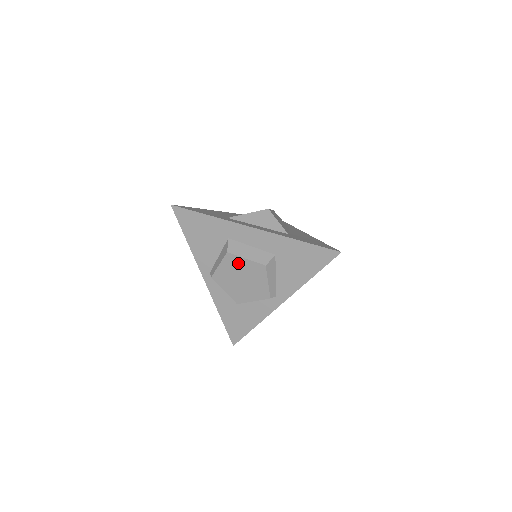
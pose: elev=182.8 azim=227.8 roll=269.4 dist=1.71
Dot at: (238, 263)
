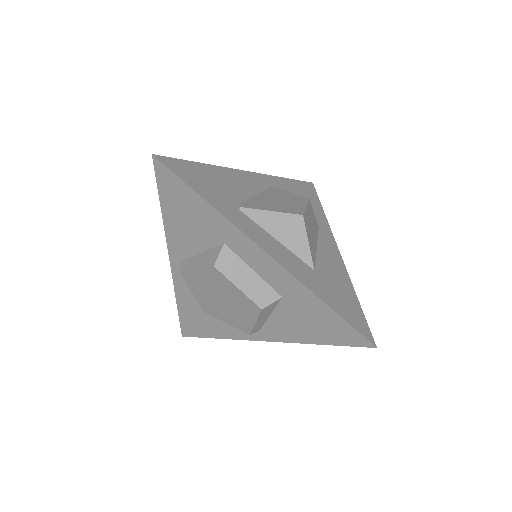
Dot at: (224, 284)
